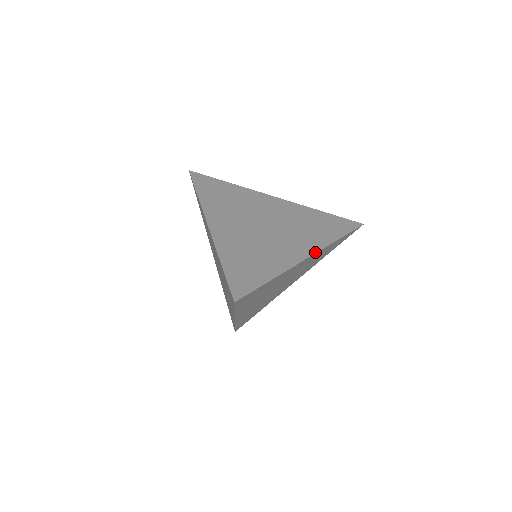
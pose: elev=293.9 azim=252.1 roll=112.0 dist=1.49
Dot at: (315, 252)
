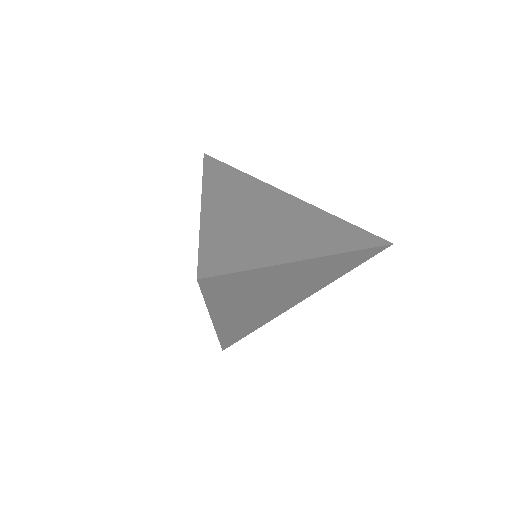
Dot at: (322, 255)
